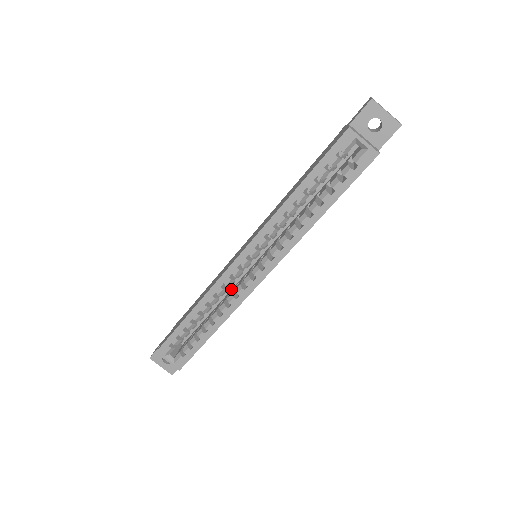
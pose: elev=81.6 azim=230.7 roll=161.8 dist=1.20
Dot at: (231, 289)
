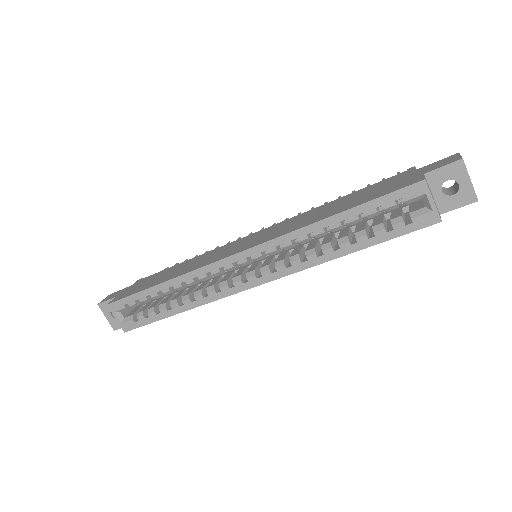
Dot at: occluded
